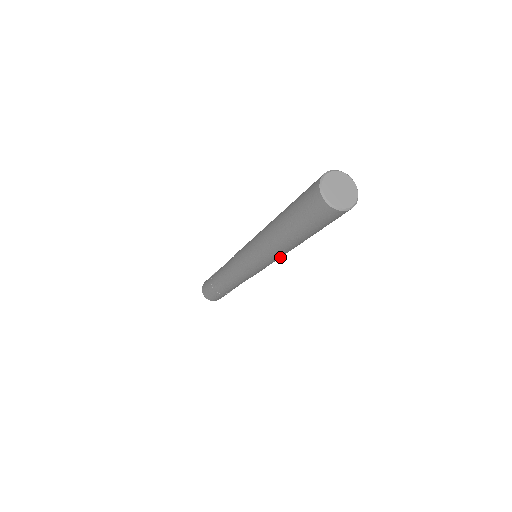
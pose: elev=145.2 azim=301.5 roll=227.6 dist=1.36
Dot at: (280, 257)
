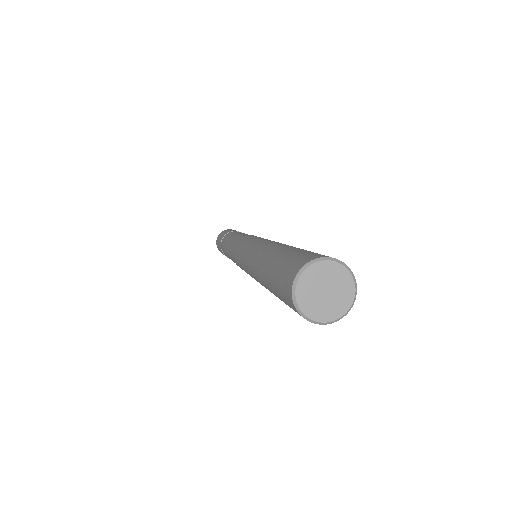
Dot at: occluded
